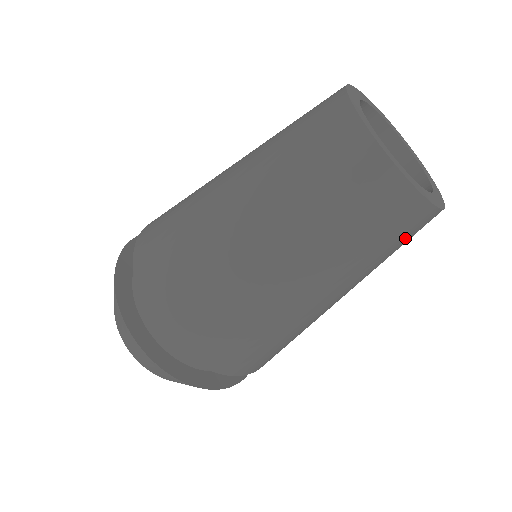
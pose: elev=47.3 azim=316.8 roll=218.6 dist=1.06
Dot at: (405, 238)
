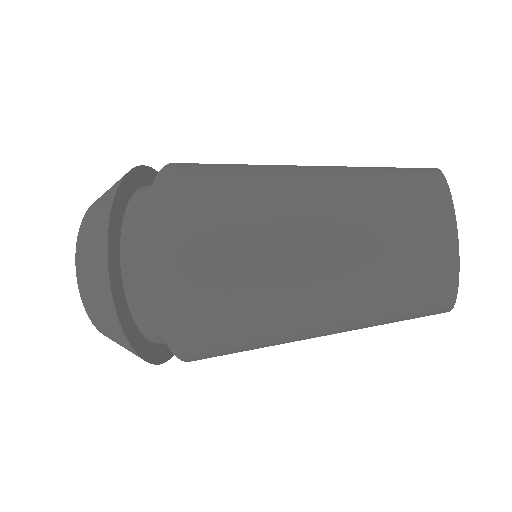
Dot at: (411, 314)
